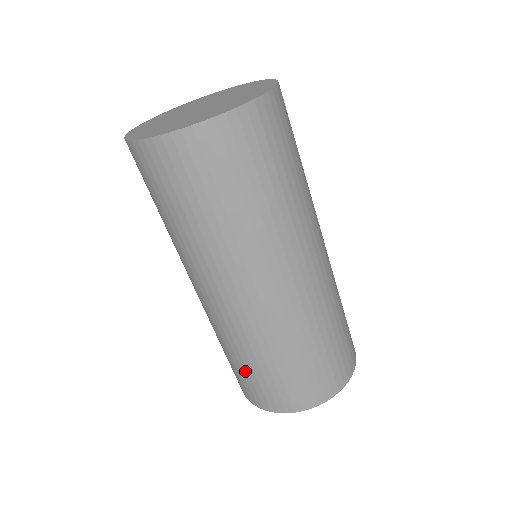
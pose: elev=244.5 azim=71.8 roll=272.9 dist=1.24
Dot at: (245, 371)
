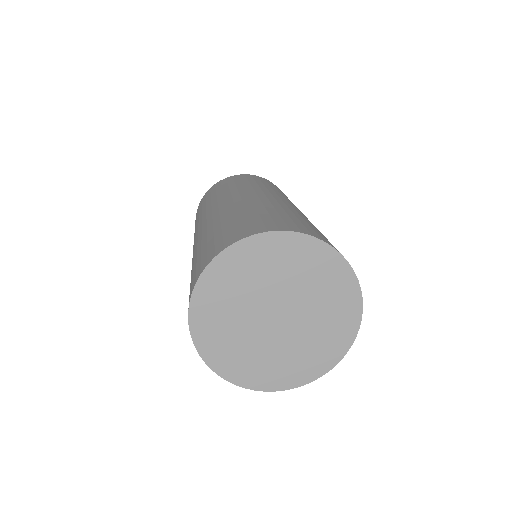
Dot at: occluded
